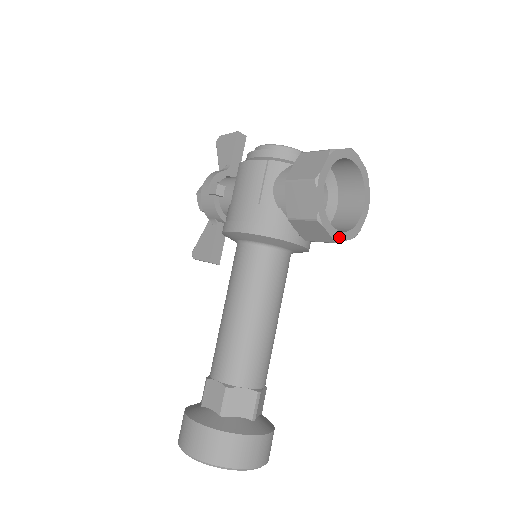
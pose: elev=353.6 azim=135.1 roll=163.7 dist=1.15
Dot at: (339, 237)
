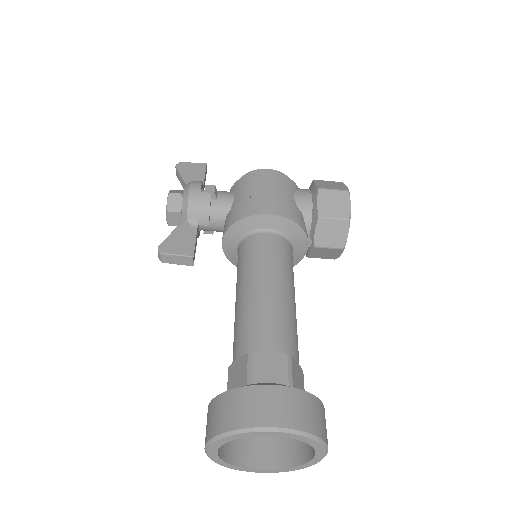
Dot at: (344, 247)
